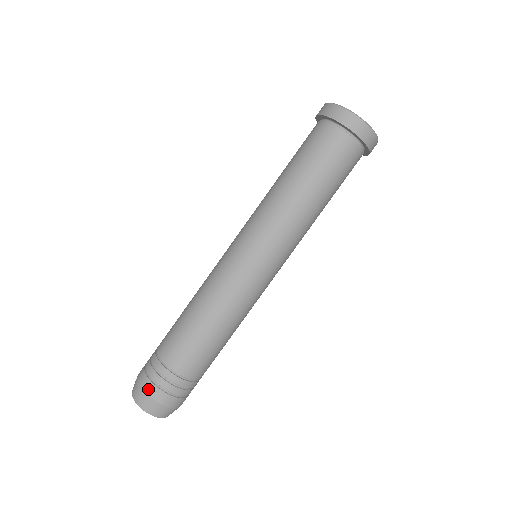
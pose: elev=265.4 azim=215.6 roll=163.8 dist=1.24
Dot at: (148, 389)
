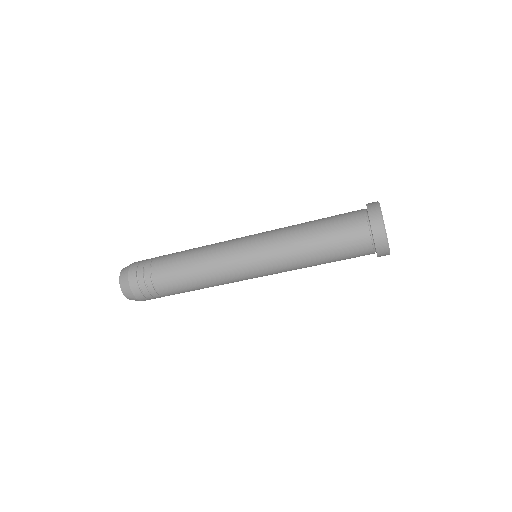
Dot at: (138, 297)
